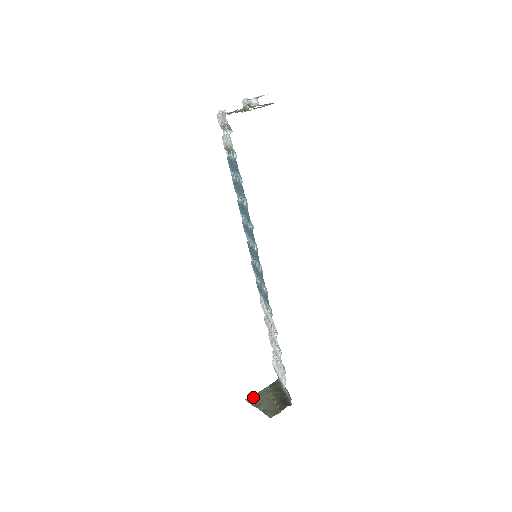
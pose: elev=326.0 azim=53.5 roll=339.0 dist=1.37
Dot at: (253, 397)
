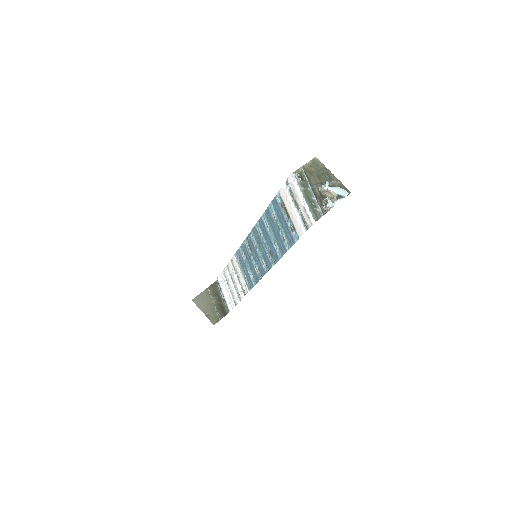
Dot at: (198, 298)
